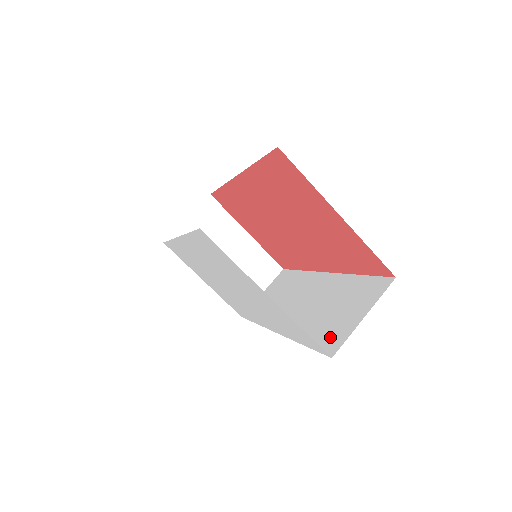
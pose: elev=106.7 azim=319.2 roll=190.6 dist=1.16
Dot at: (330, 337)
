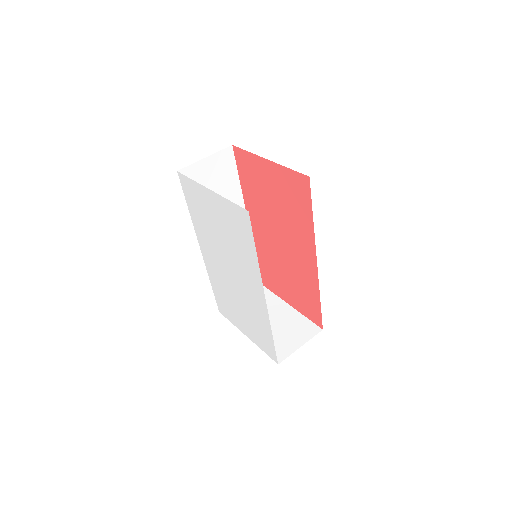
Dot at: occluded
